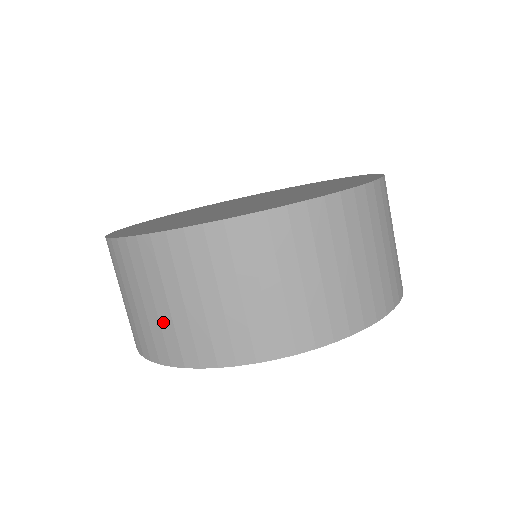
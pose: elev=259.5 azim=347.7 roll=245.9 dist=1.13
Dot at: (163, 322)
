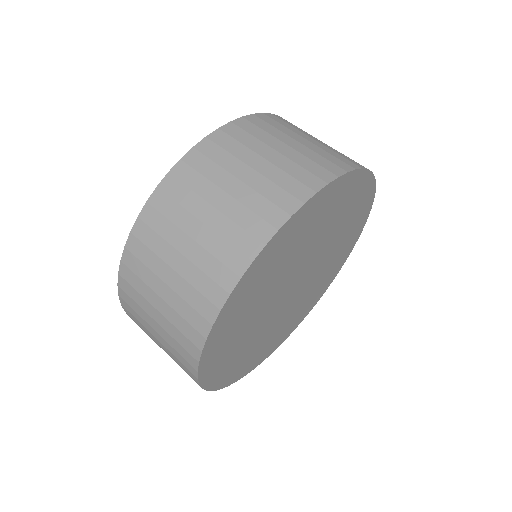
Dot at: (170, 355)
